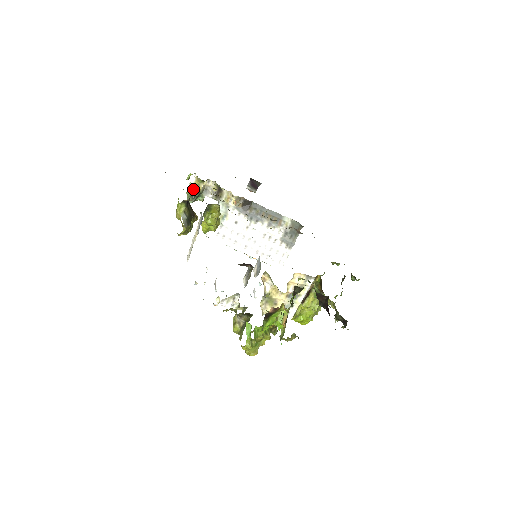
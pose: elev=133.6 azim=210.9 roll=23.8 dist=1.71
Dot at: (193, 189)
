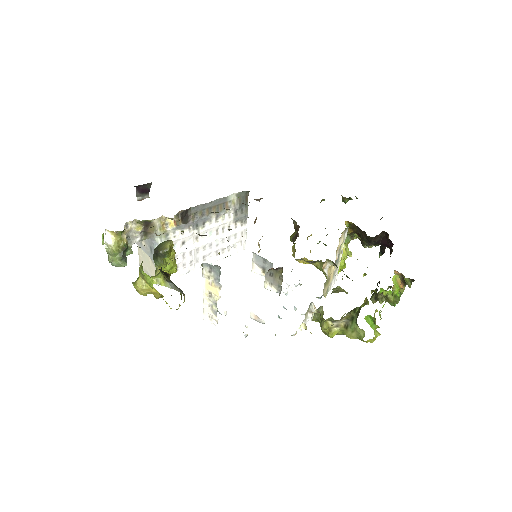
Dot at: (118, 249)
